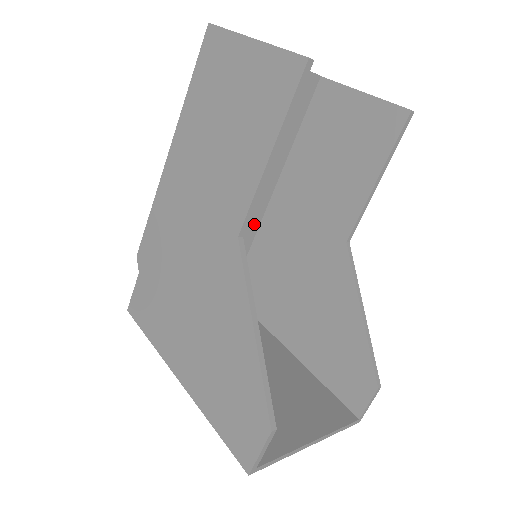
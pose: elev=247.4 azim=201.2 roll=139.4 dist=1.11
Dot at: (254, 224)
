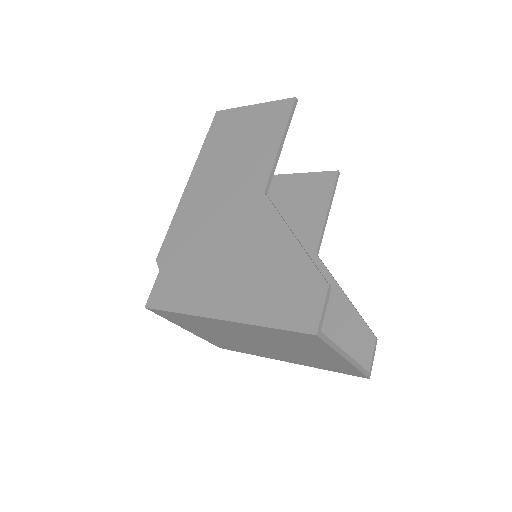
Dot at: occluded
